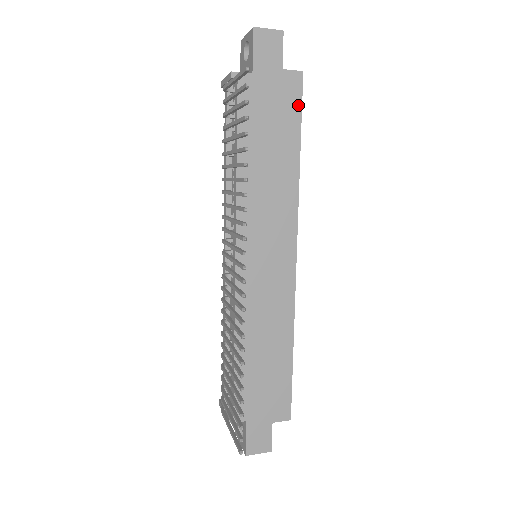
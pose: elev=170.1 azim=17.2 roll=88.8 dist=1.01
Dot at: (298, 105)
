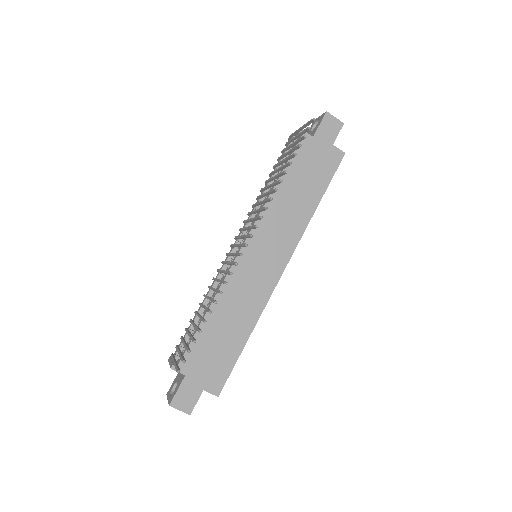
Dot at: (333, 171)
